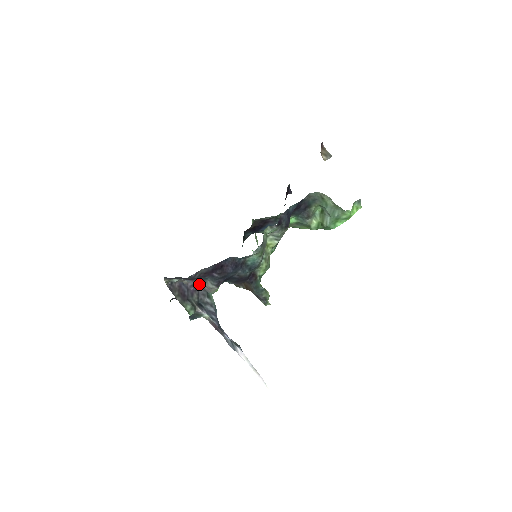
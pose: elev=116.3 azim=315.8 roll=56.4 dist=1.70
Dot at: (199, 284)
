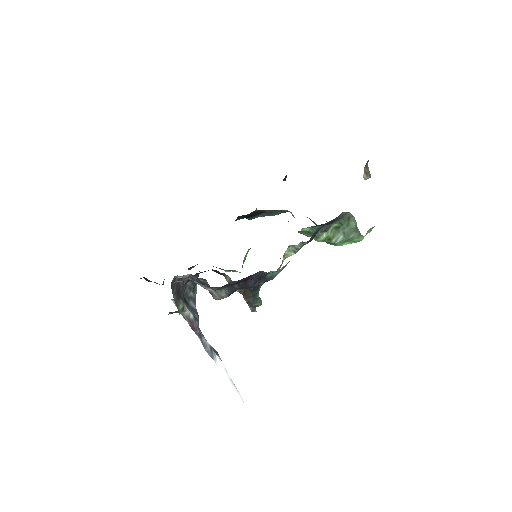
Dot at: (211, 290)
